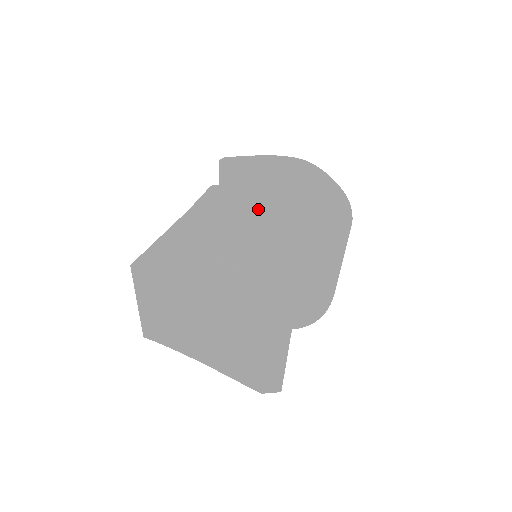
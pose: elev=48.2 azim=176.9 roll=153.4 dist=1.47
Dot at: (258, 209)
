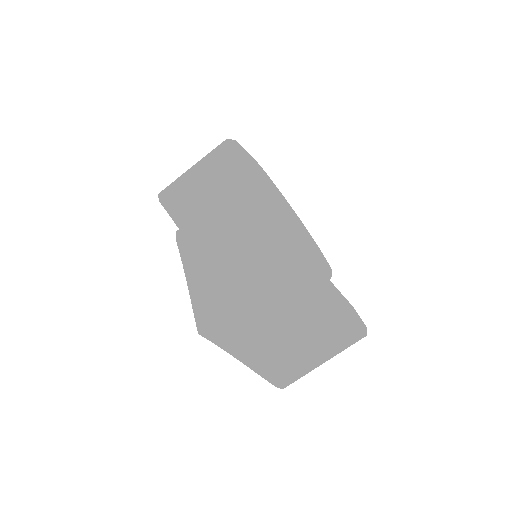
Dot at: occluded
